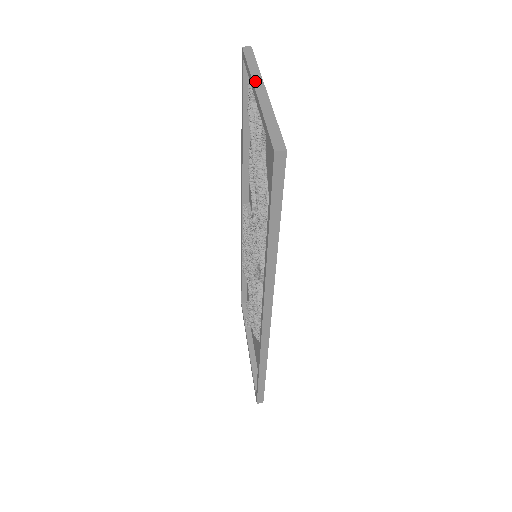
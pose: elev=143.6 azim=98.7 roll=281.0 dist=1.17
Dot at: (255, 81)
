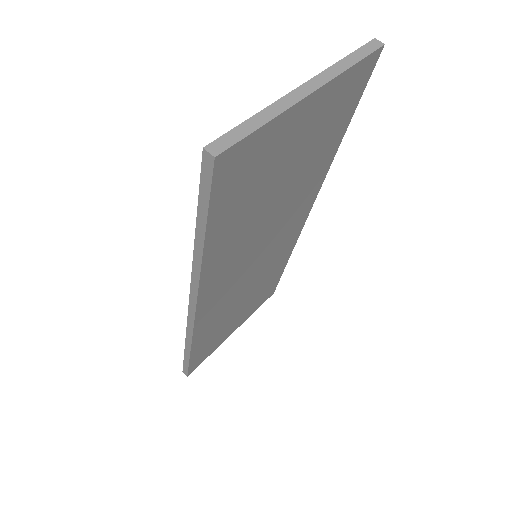
Dot at: (320, 76)
